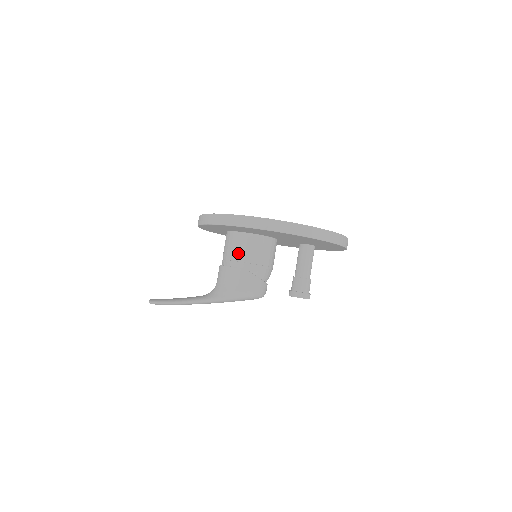
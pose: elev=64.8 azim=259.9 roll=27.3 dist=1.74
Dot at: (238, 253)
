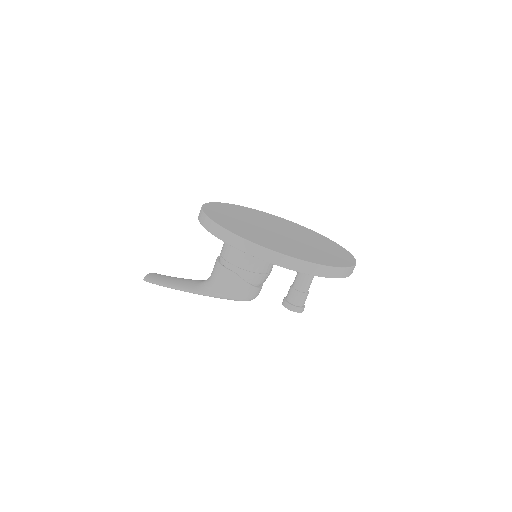
Dot at: (232, 255)
